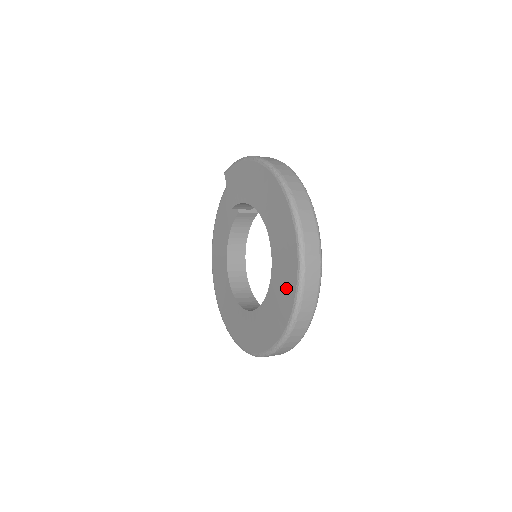
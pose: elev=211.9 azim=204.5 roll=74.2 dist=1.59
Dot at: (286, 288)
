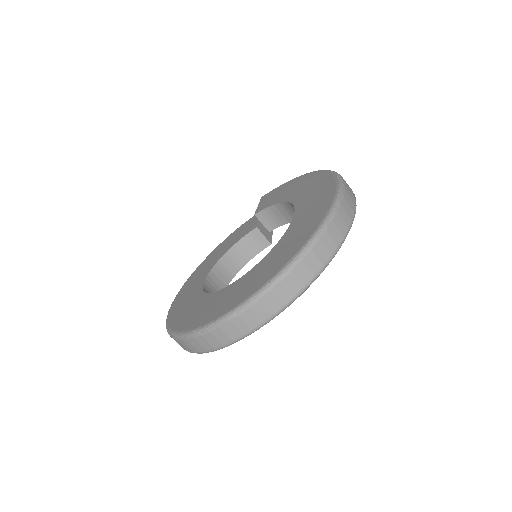
Dot at: (296, 241)
